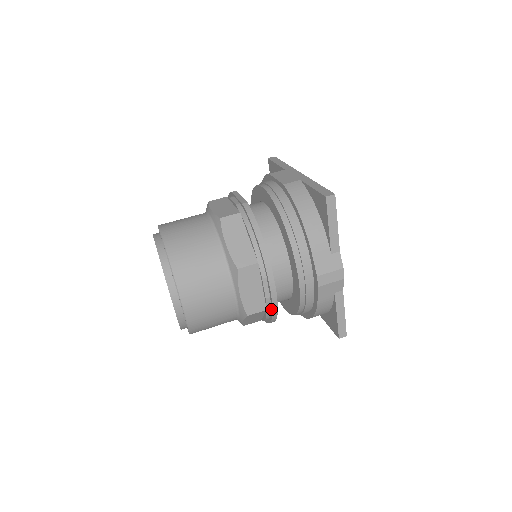
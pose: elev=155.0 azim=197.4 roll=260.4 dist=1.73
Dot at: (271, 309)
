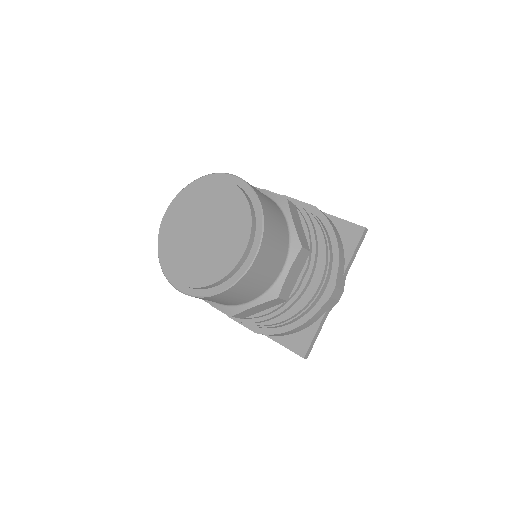
Dot at: (289, 302)
